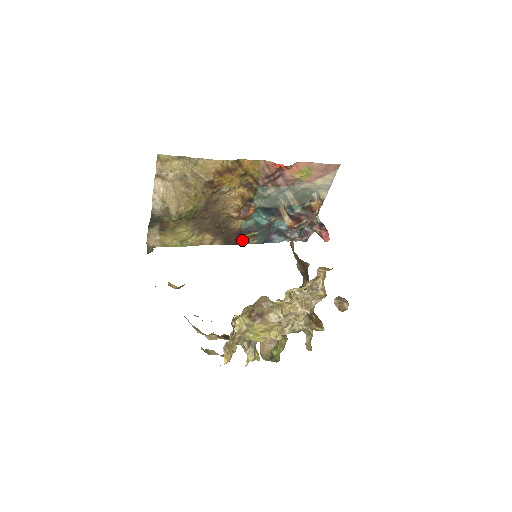
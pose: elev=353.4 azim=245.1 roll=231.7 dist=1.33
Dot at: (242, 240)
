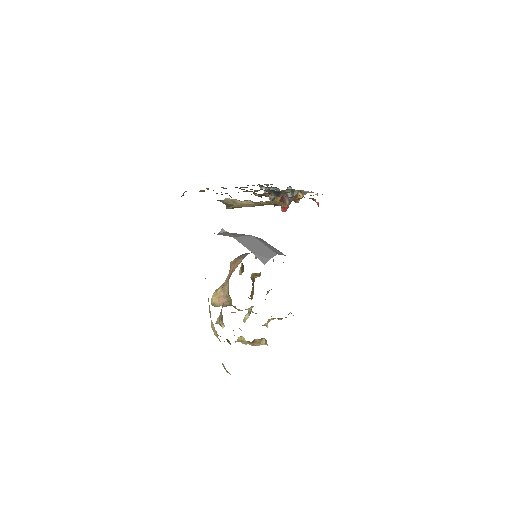
Dot at: occluded
